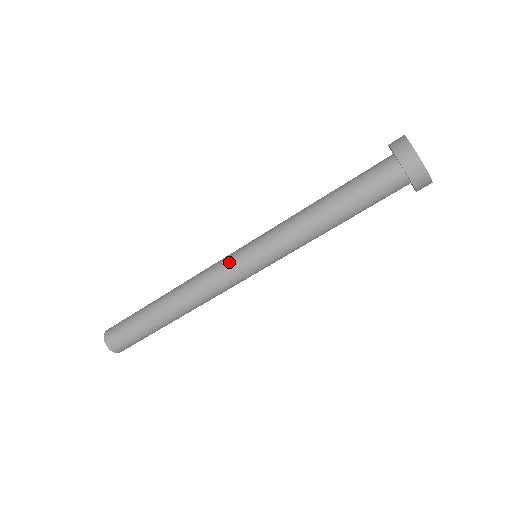
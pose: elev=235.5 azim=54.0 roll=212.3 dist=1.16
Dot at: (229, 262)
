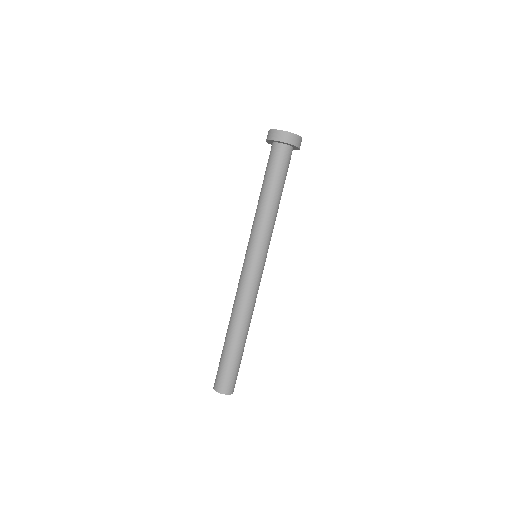
Dot at: (243, 270)
